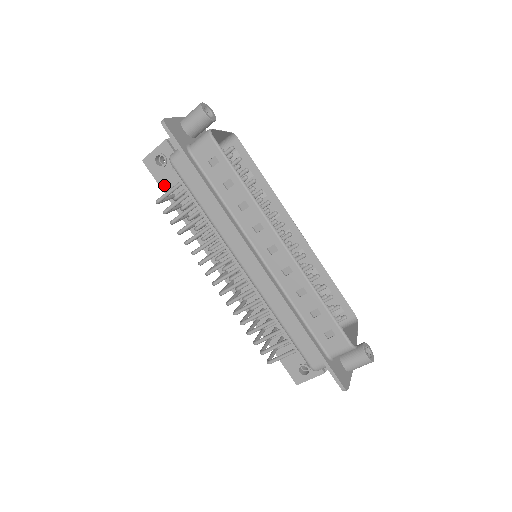
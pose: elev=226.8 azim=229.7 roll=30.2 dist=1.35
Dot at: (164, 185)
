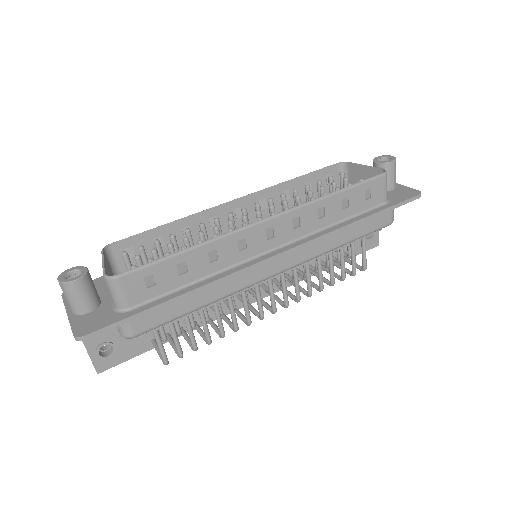
Dot at: (137, 351)
